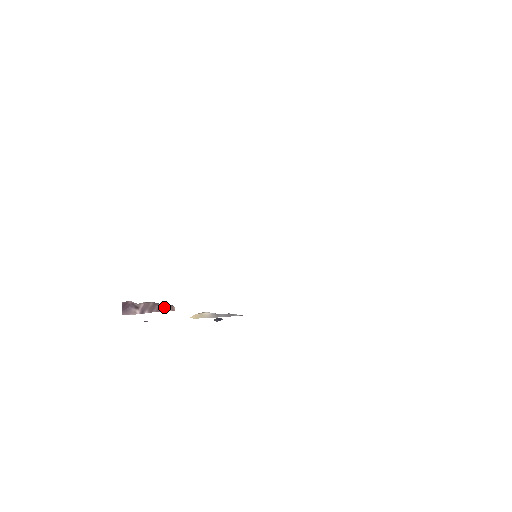
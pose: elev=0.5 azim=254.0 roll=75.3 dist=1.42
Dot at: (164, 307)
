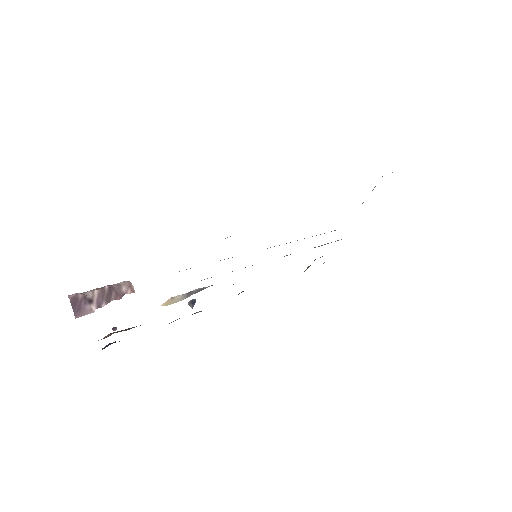
Dot at: (121, 289)
